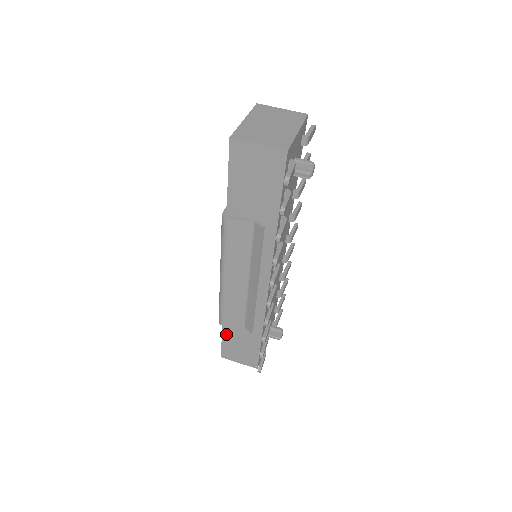
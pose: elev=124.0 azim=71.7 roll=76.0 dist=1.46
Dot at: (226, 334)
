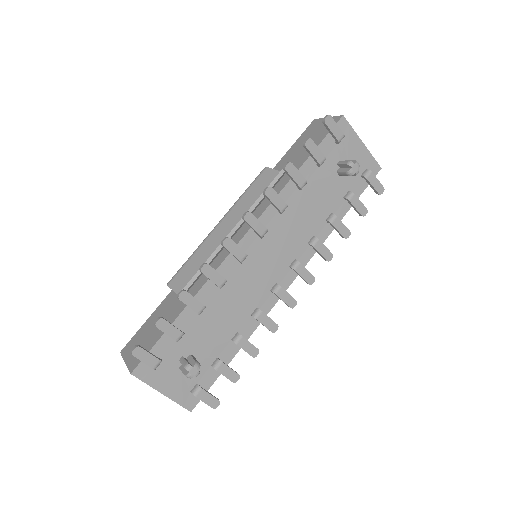
Dot at: (156, 312)
